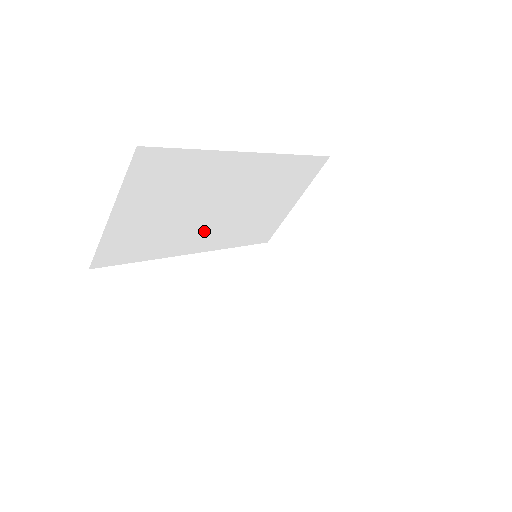
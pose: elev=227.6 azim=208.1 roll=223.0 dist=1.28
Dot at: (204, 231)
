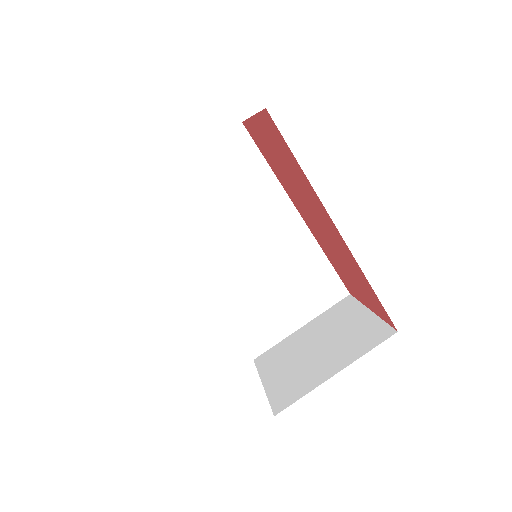
Dot at: (222, 261)
